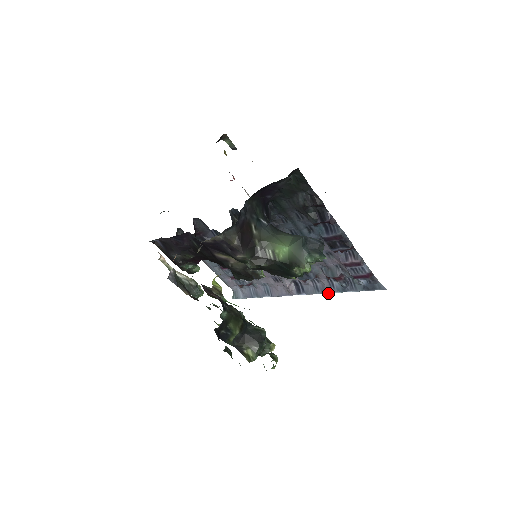
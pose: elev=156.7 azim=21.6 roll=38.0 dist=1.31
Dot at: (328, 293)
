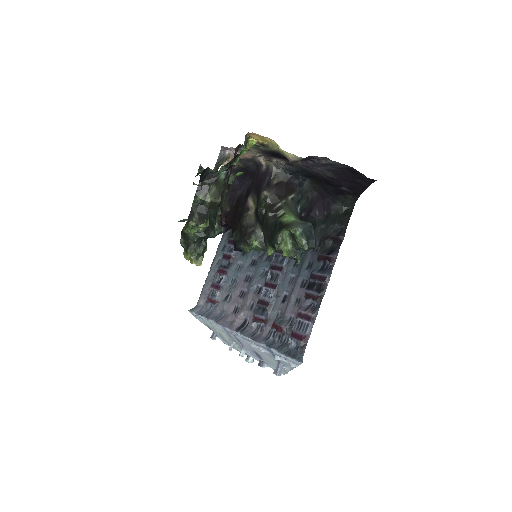
Dot at: (257, 341)
